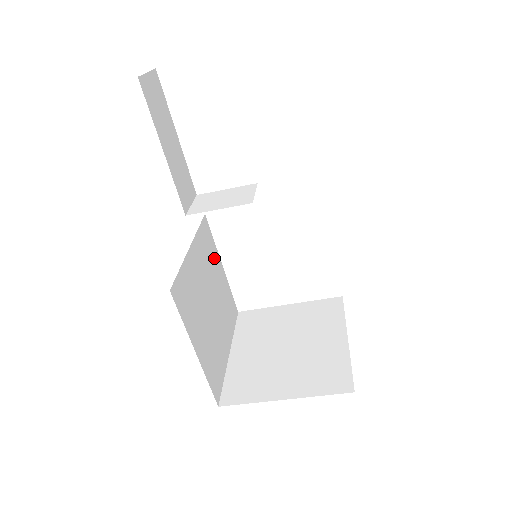
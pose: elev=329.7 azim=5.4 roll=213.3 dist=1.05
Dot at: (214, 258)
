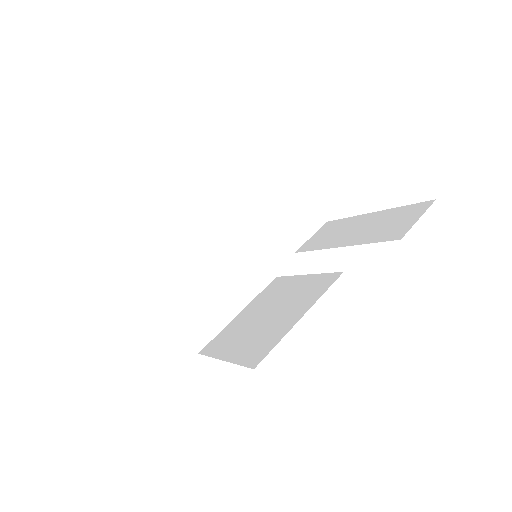
Dot at: occluded
